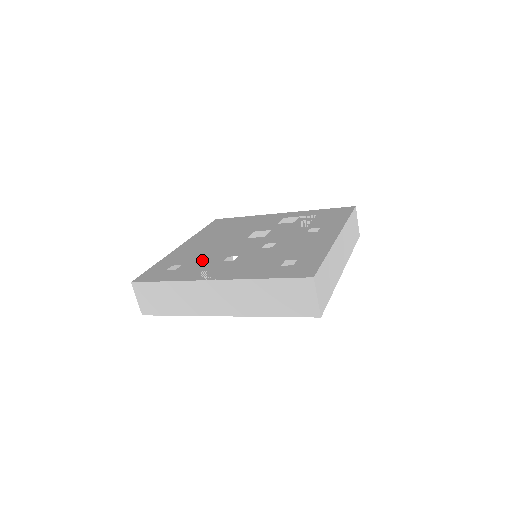
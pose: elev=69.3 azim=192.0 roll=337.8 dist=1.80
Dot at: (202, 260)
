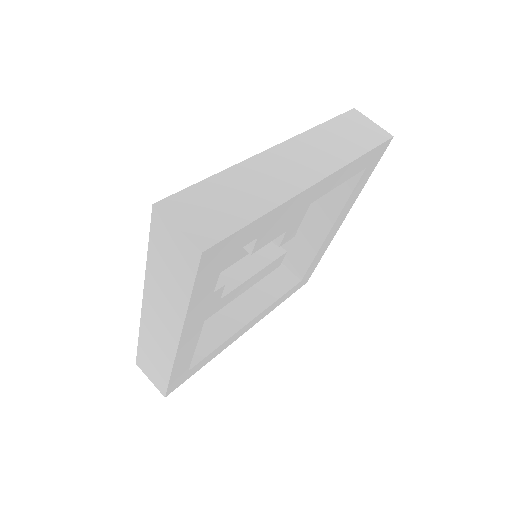
Dot at: occluded
